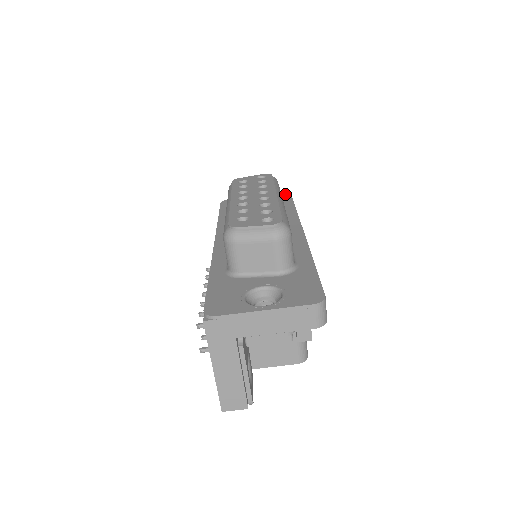
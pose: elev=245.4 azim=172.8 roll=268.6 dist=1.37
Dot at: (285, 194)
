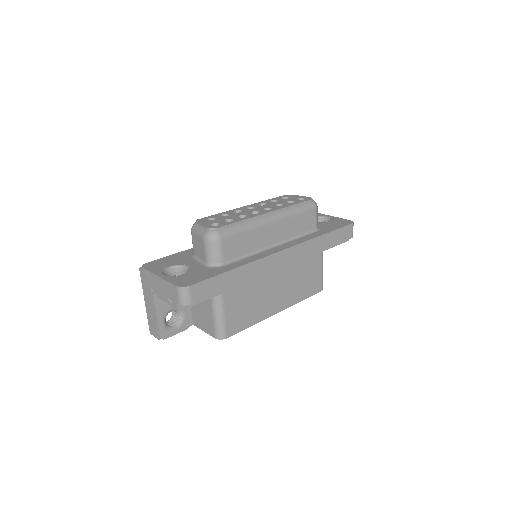
Dot at: (347, 222)
